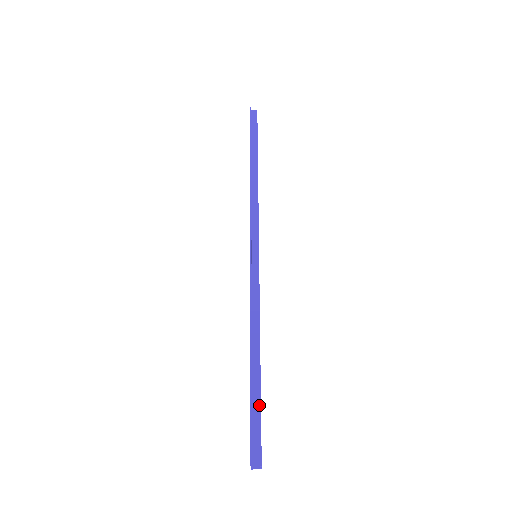
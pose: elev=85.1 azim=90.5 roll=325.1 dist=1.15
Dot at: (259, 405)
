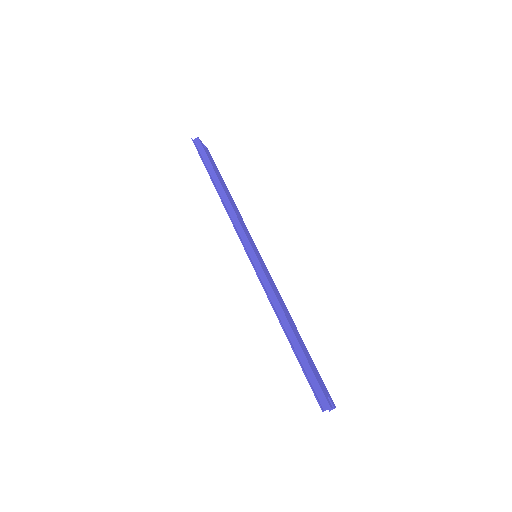
Dot at: (309, 367)
